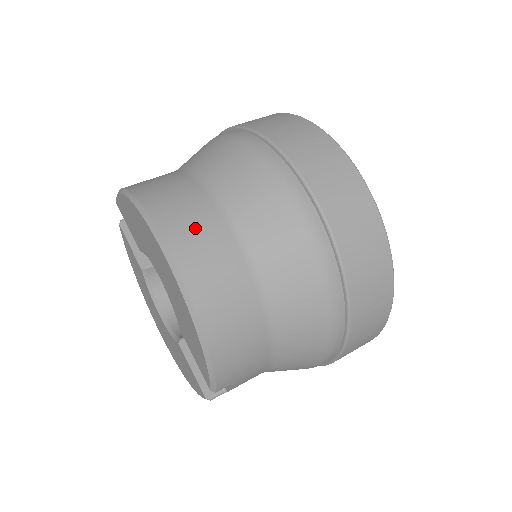
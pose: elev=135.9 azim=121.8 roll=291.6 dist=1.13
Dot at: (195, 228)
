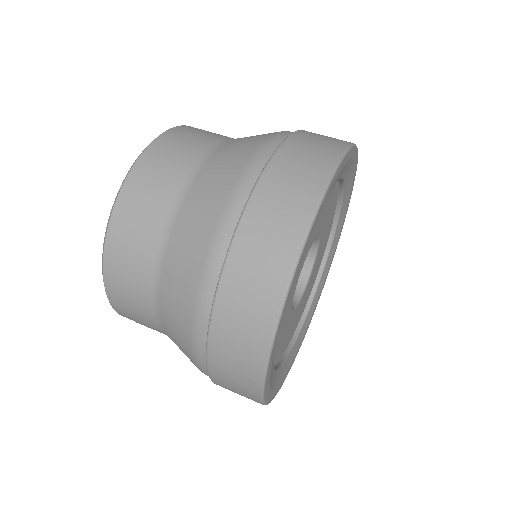
Dot at: (148, 196)
